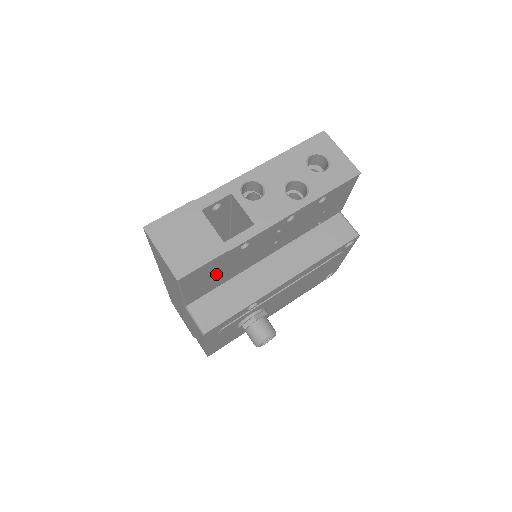
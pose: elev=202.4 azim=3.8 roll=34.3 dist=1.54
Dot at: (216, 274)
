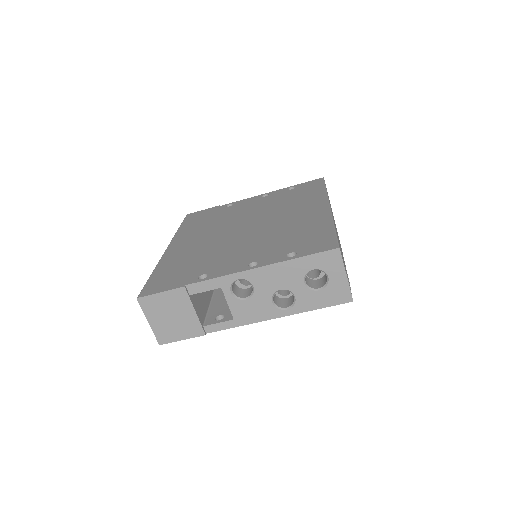
Dot at: occluded
